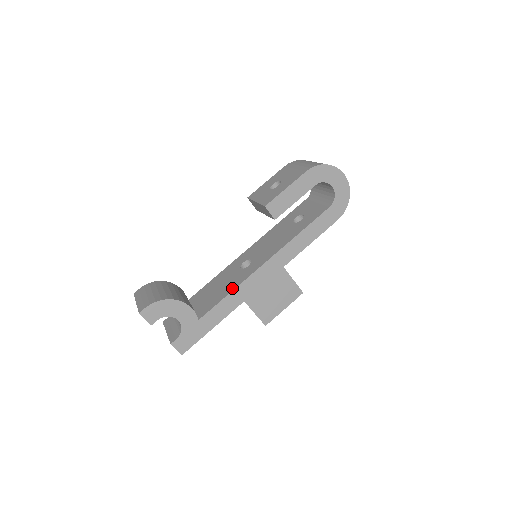
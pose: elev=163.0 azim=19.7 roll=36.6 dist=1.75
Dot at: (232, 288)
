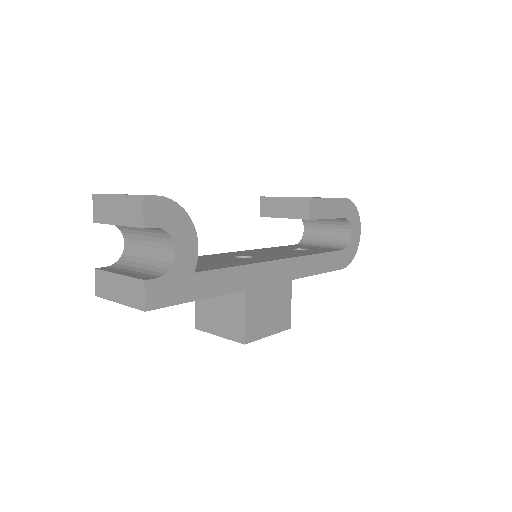
Dot at: (241, 263)
